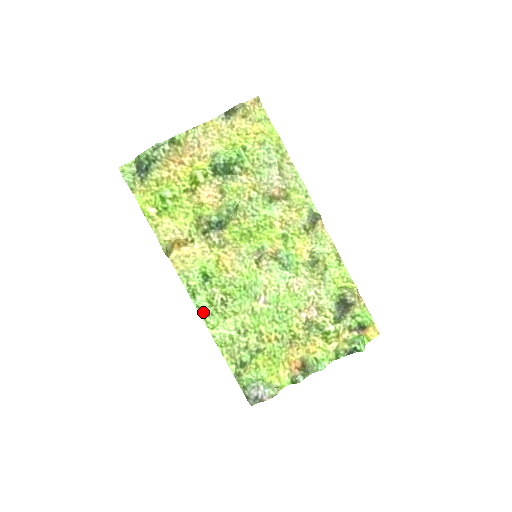
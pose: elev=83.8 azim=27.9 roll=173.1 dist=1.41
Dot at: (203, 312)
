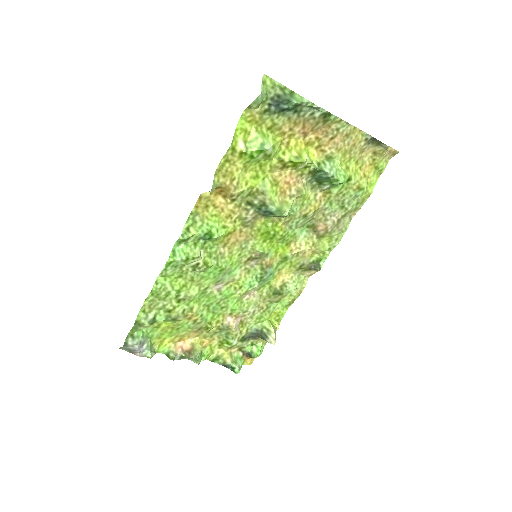
Dot at: (173, 260)
